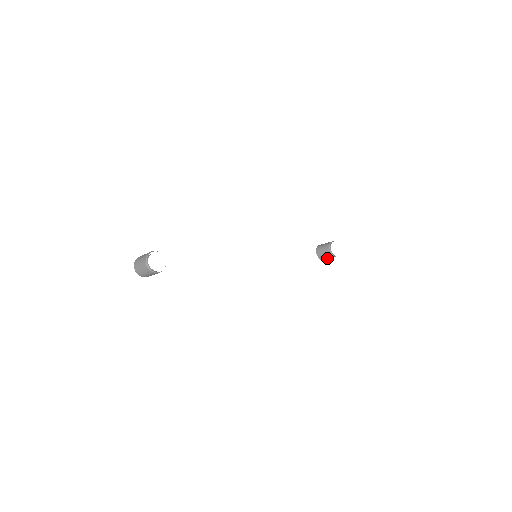
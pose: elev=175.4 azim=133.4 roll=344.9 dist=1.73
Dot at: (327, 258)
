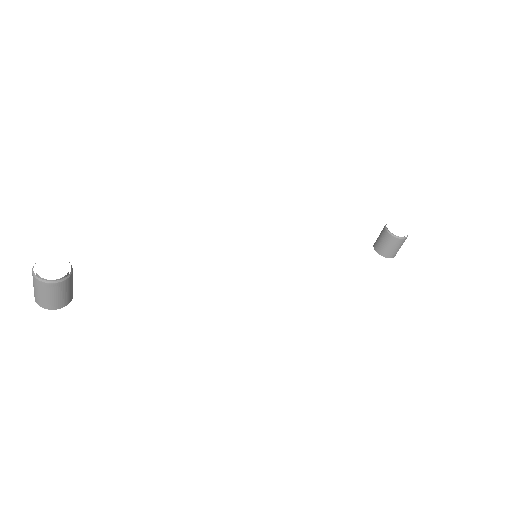
Dot at: (394, 250)
